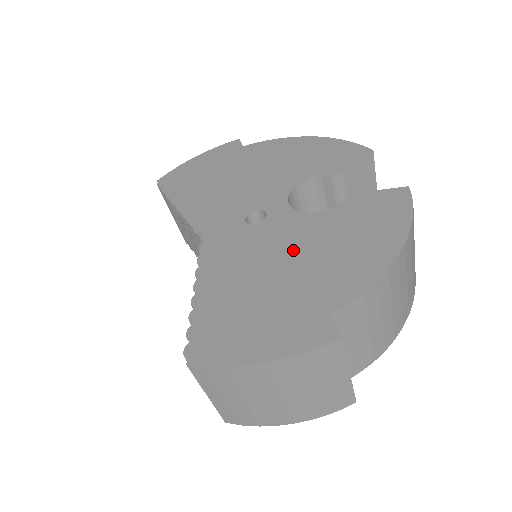
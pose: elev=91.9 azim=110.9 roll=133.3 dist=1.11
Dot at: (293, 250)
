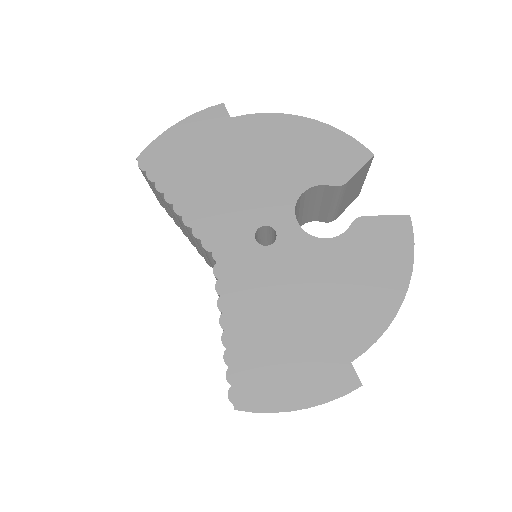
Dot at: (310, 285)
